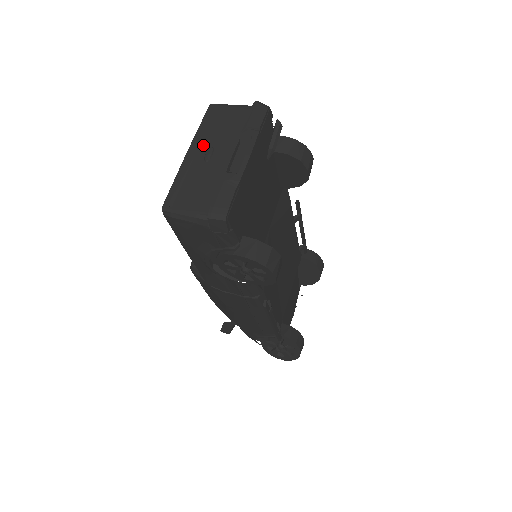
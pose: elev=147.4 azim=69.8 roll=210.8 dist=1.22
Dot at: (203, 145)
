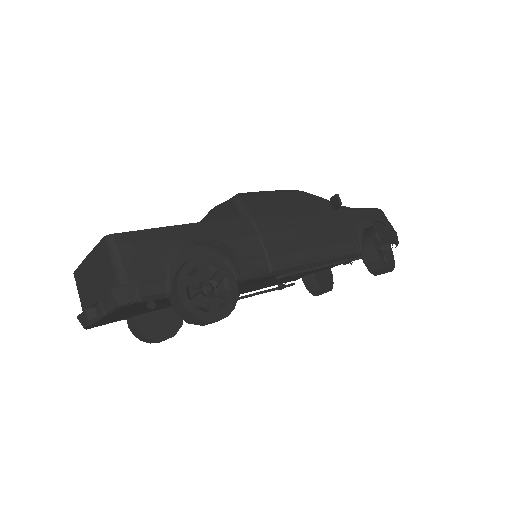
Dot at: (92, 266)
